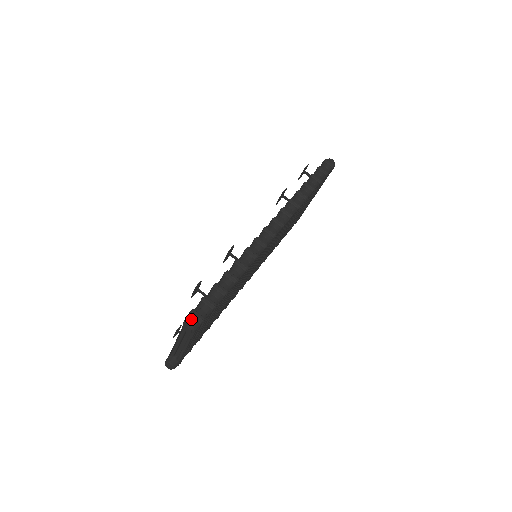
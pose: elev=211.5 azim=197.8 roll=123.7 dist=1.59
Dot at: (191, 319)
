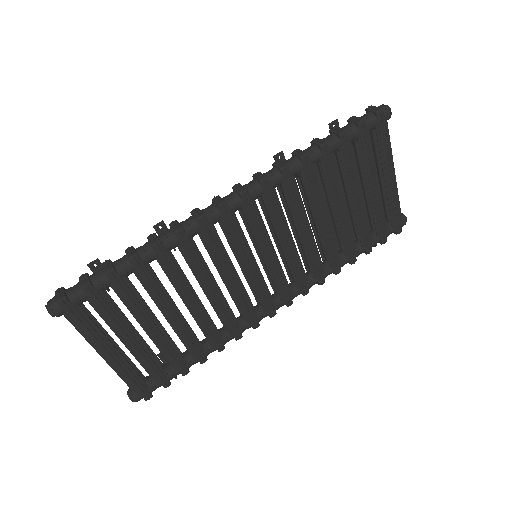
Dot at: (53, 297)
